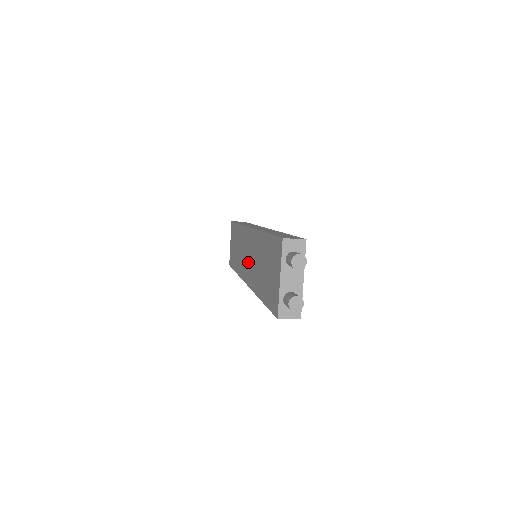
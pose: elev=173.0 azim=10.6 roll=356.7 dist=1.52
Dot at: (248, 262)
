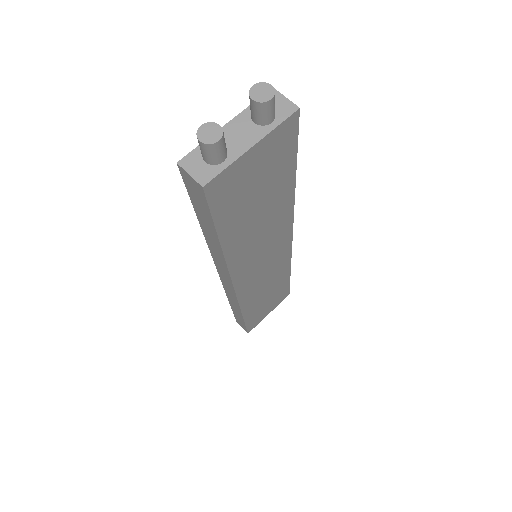
Dot at: occluded
